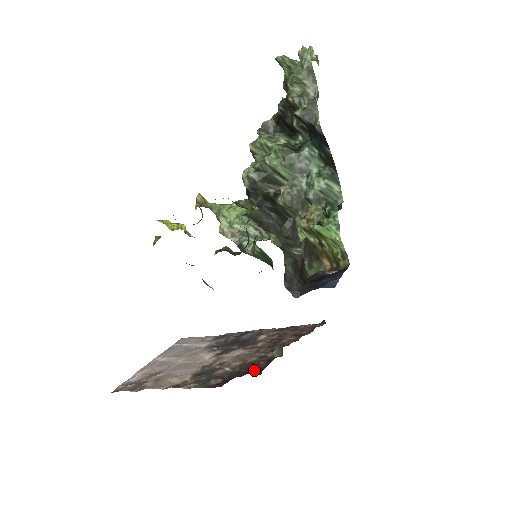
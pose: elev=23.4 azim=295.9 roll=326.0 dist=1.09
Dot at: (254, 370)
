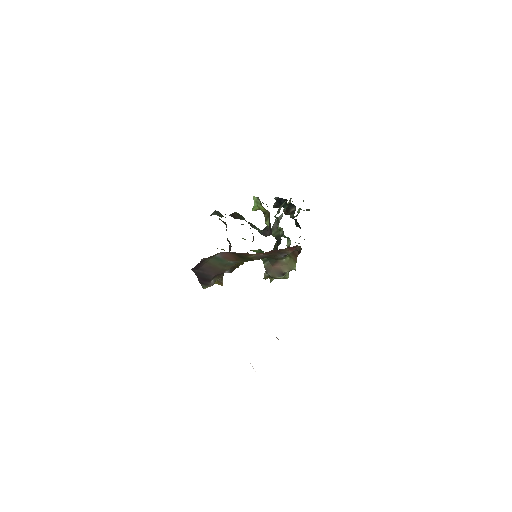
Dot at: occluded
